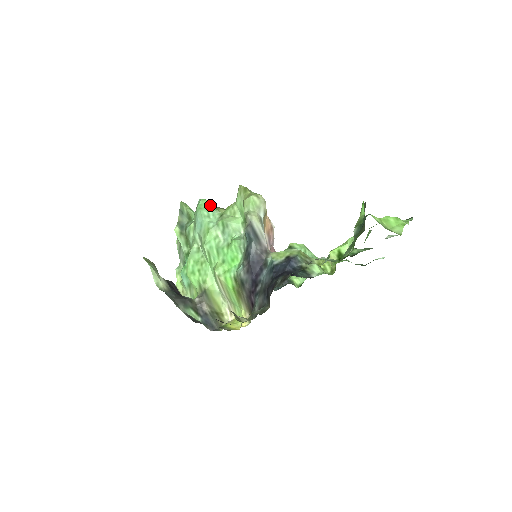
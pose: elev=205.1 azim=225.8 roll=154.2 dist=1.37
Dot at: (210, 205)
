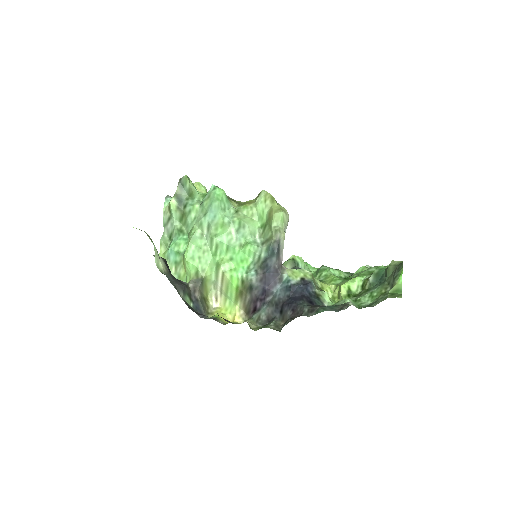
Dot at: occluded
